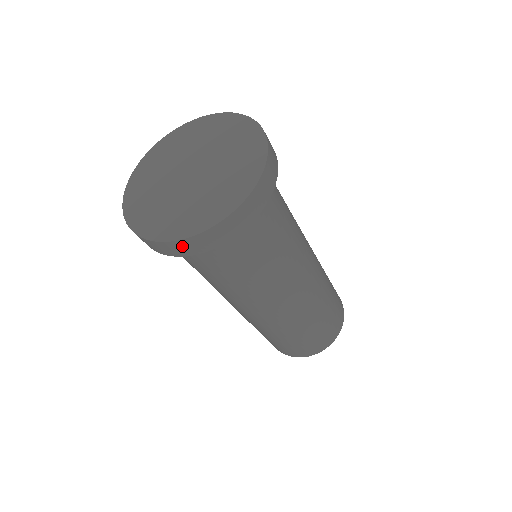
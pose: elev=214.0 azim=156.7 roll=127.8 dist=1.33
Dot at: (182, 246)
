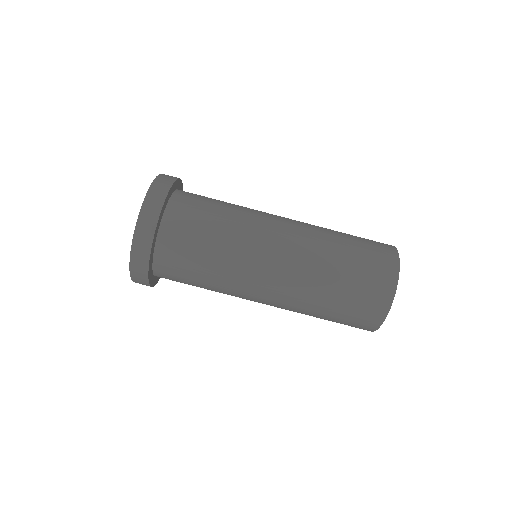
Dot at: (137, 279)
